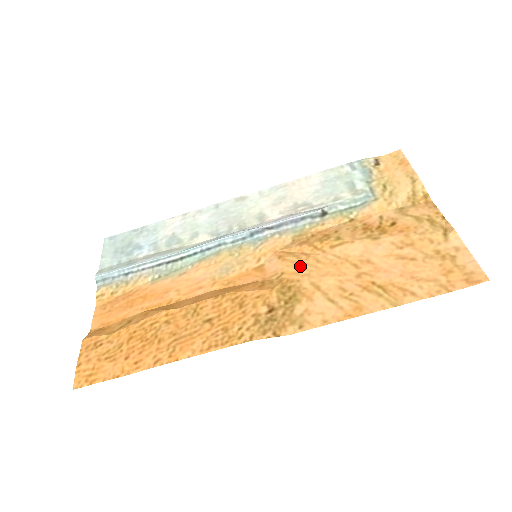
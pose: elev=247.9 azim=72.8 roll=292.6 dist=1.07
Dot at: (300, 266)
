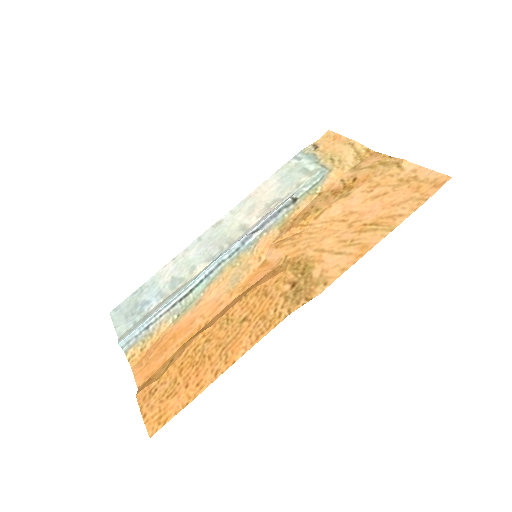
Dot at: (298, 244)
